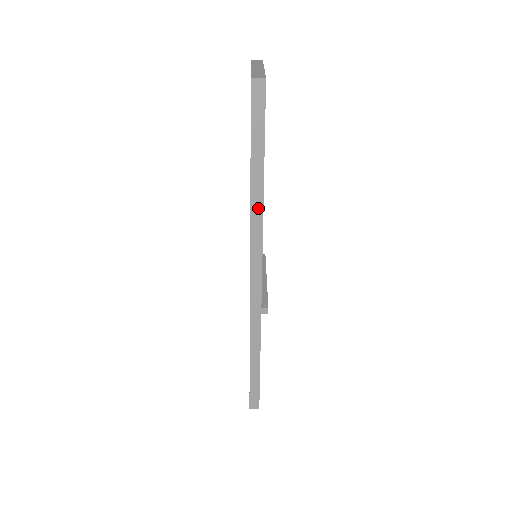
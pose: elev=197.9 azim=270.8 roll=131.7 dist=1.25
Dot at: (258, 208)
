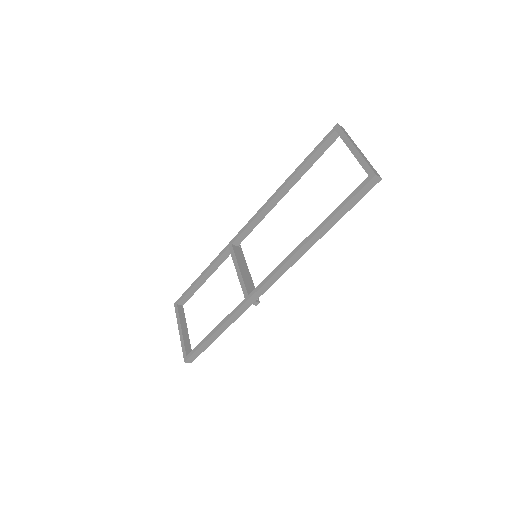
Dot at: (311, 244)
